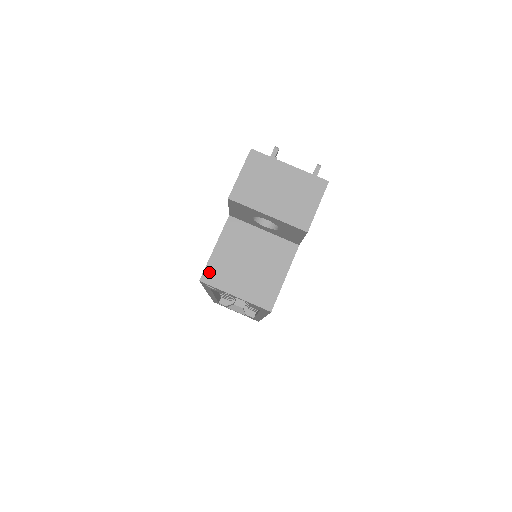
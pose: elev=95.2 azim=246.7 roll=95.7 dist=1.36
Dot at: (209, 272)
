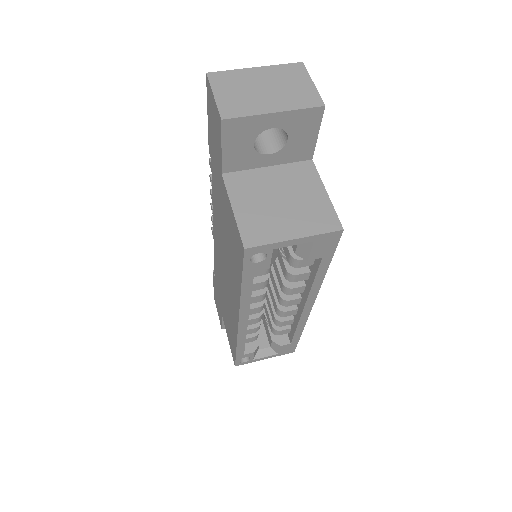
Dot at: (247, 234)
